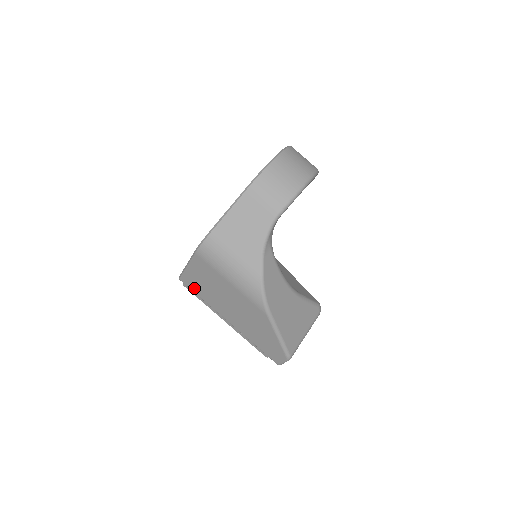
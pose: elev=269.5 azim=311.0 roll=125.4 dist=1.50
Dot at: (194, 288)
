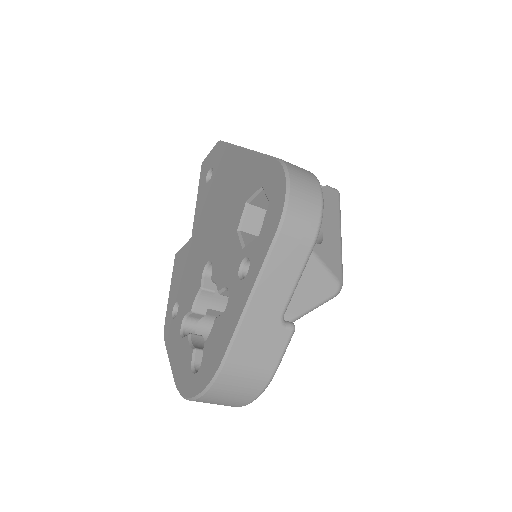
Dot at: occluded
